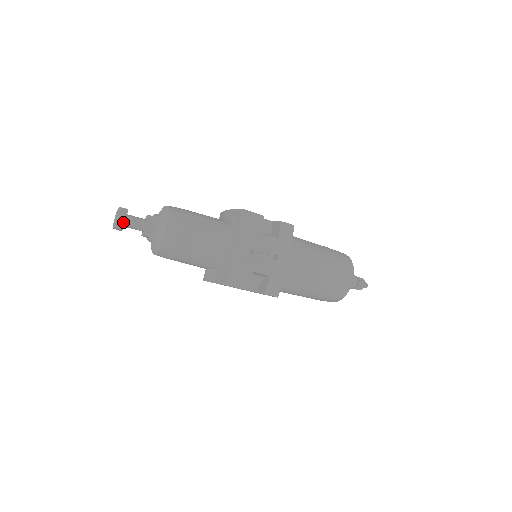
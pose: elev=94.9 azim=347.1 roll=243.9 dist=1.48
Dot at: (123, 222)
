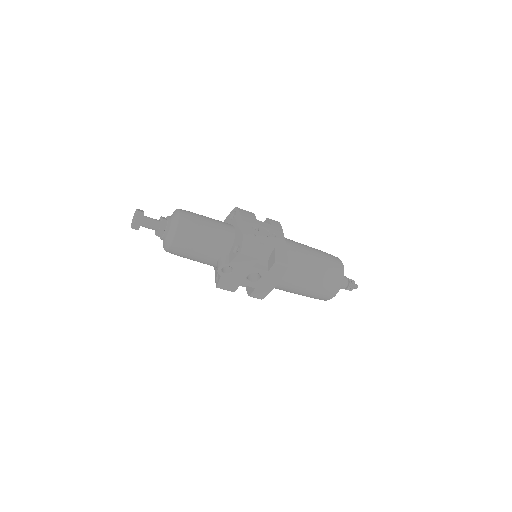
Dot at: (142, 215)
